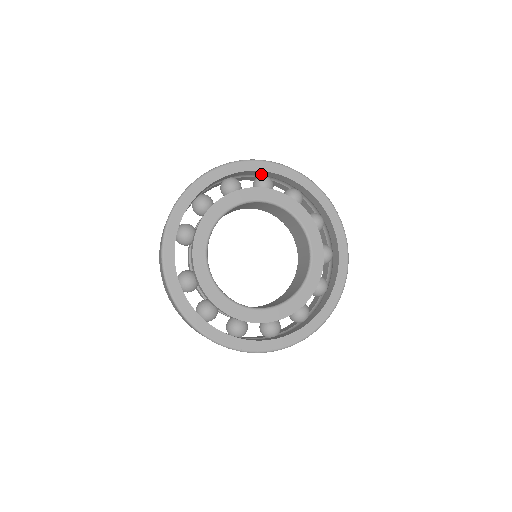
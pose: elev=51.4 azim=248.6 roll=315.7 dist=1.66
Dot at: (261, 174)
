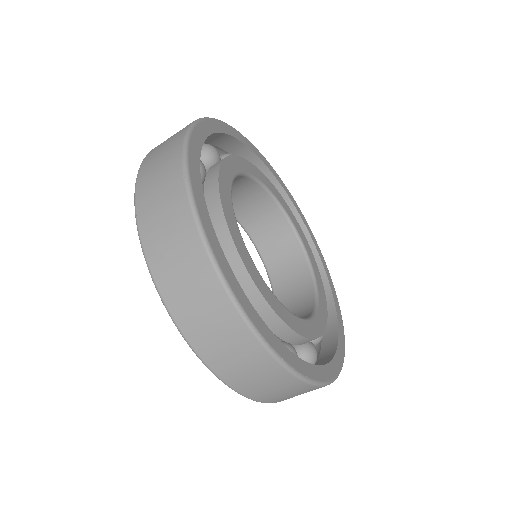
Dot at: occluded
